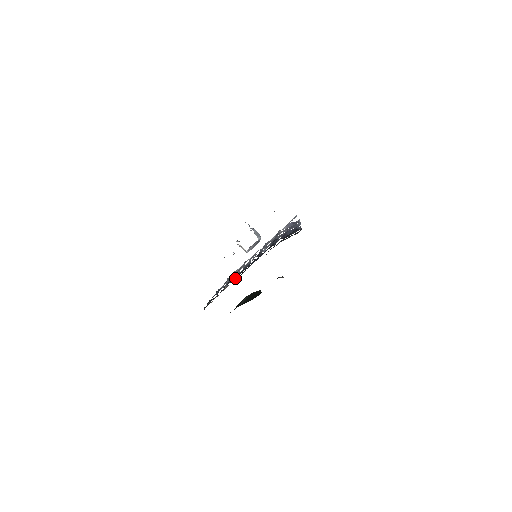
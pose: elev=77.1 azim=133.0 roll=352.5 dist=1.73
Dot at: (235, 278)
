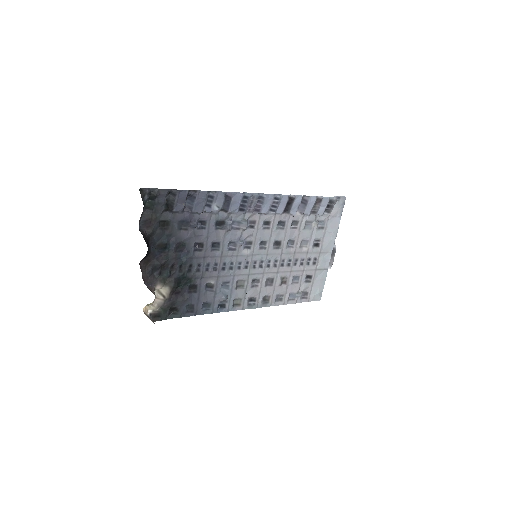
Dot at: (154, 274)
